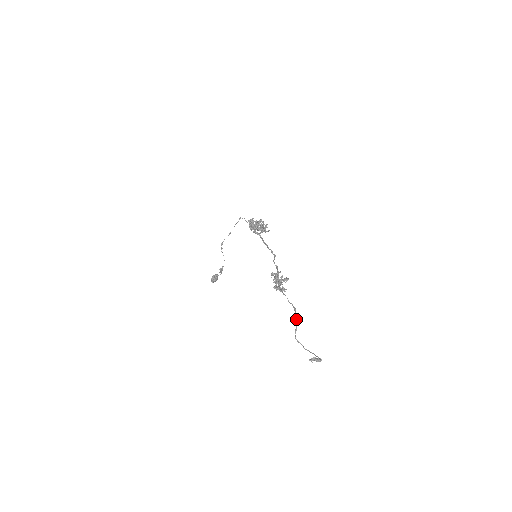
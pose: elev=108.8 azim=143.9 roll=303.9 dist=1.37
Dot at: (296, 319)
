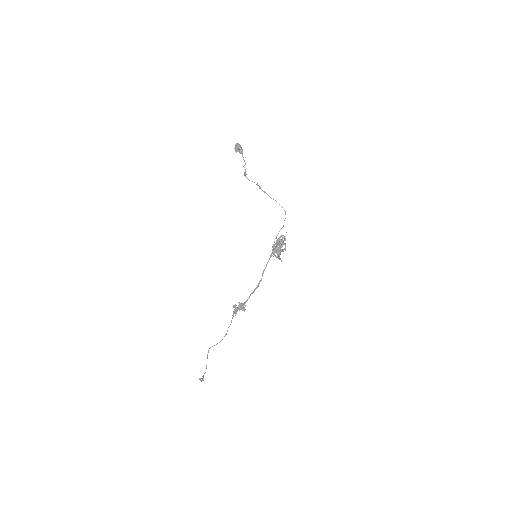
Dot at: occluded
